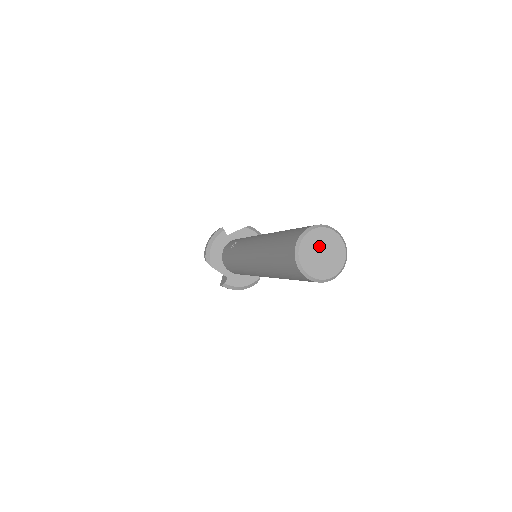
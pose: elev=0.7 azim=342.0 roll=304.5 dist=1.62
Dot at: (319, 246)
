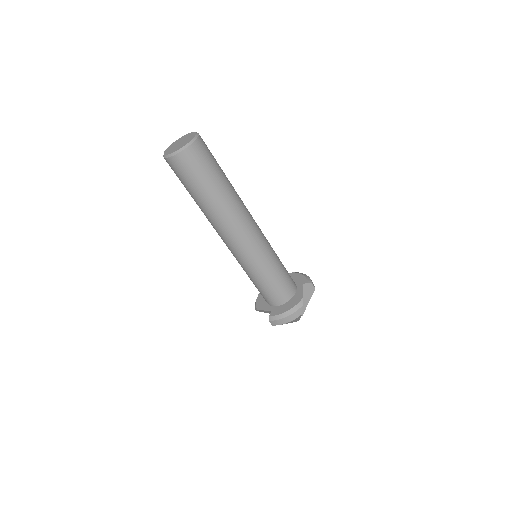
Dot at: (178, 143)
